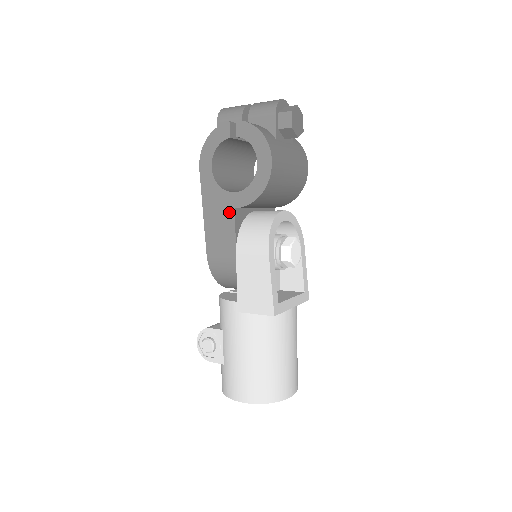
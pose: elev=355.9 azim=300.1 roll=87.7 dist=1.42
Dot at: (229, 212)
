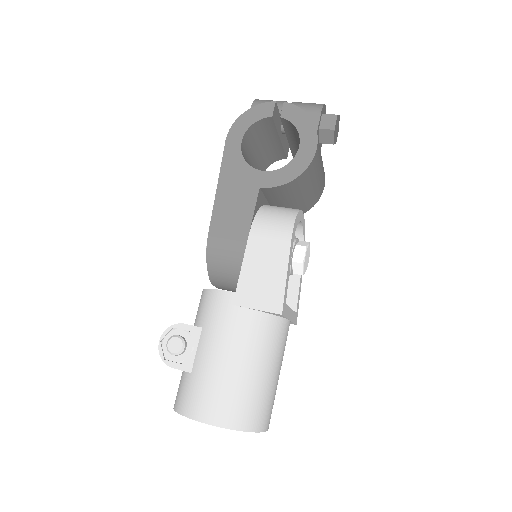
Dot at: (251, 190)
